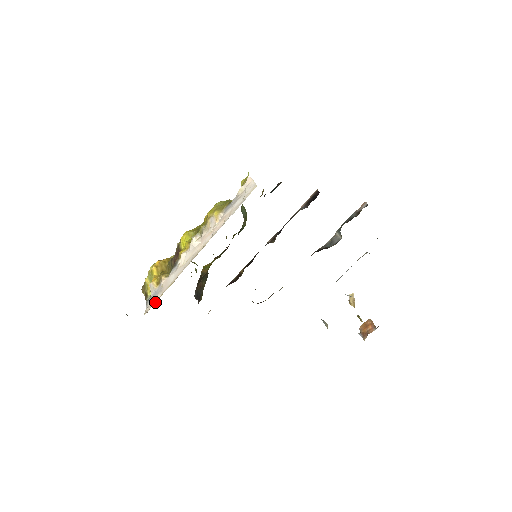
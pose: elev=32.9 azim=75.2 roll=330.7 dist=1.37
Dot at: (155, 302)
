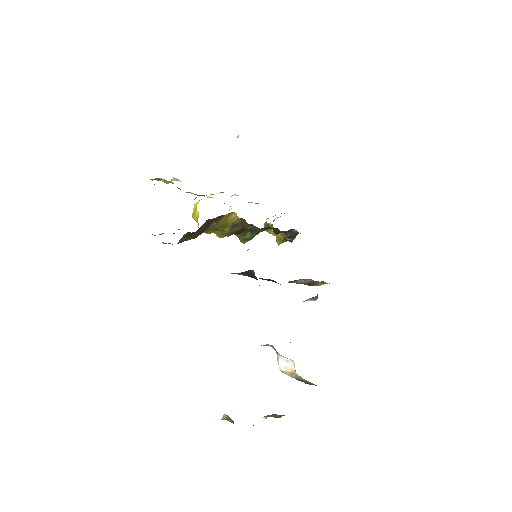
Dot at: occluded
